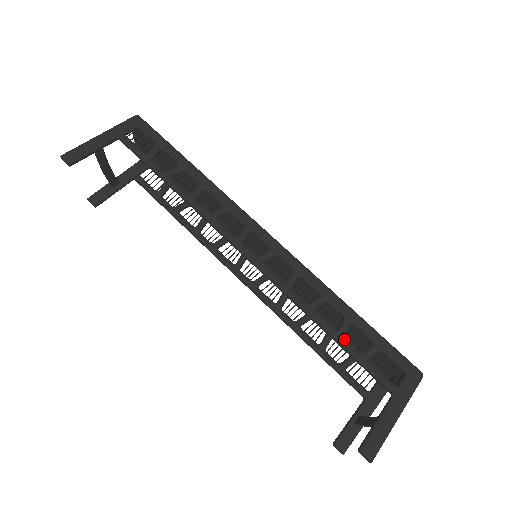
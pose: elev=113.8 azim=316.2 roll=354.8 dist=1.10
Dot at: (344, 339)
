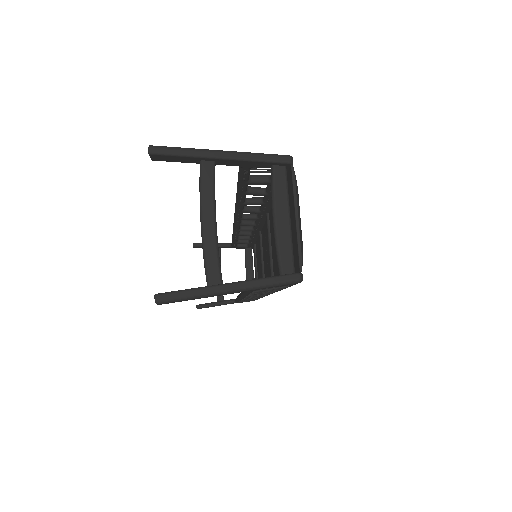
Dot at: occluded
